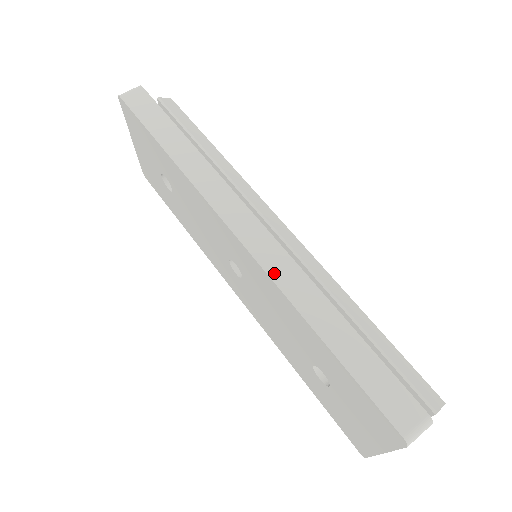
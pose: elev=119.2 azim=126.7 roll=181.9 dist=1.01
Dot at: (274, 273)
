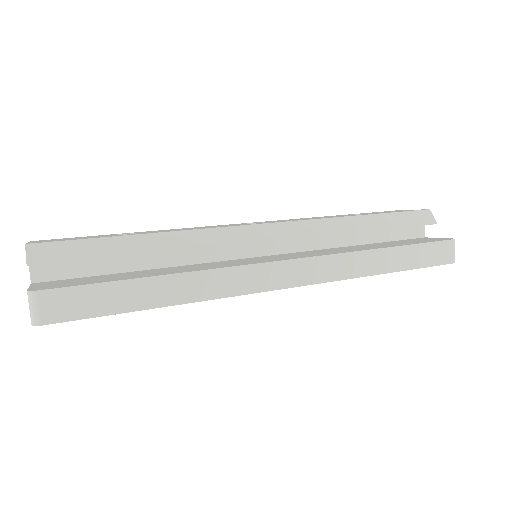
Dot at: (333, 276)
